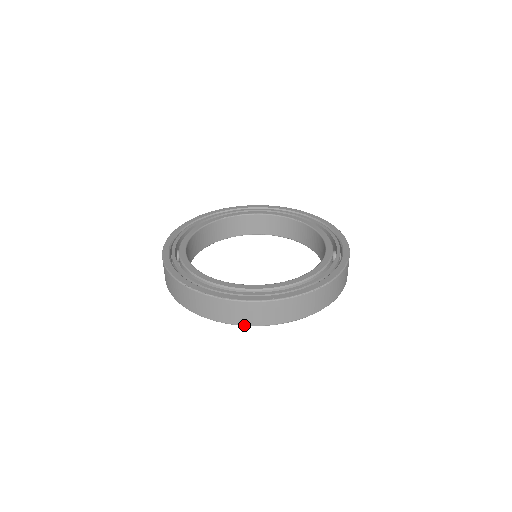
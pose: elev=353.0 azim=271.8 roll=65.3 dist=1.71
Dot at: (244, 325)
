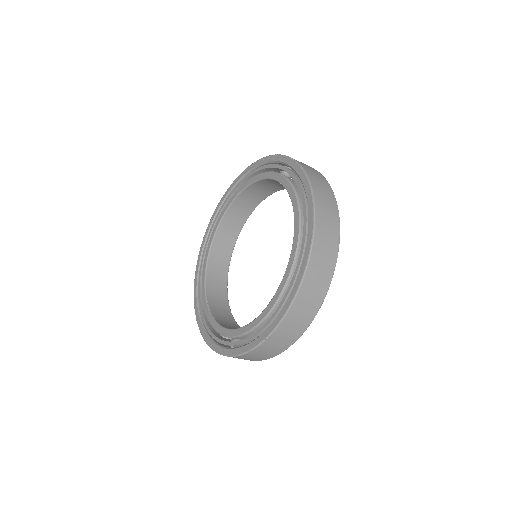
Dot at: occluded
